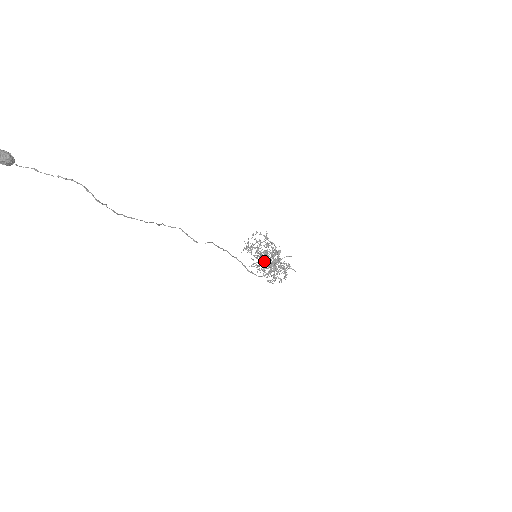
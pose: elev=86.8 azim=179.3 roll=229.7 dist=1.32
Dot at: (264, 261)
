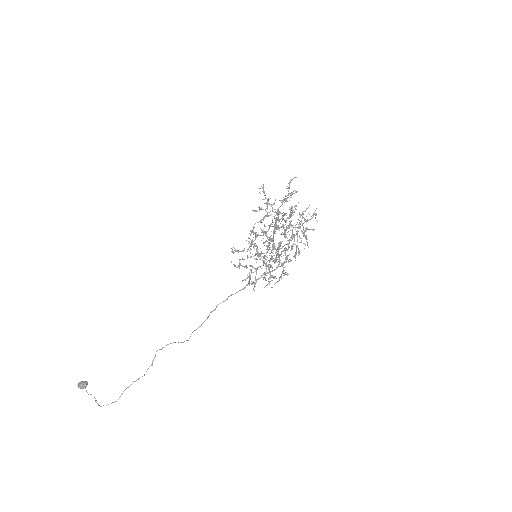
Dot at: (269, 249)
